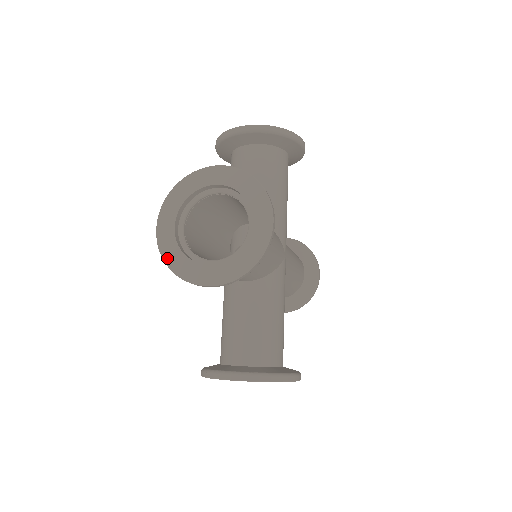
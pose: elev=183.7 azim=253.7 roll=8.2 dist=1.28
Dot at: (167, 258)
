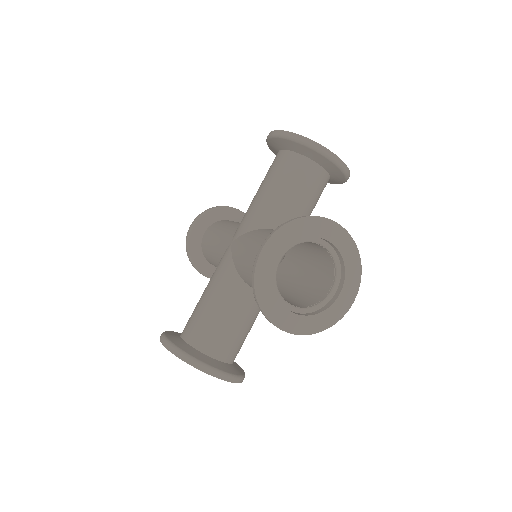
Dot at: (294, 134)
